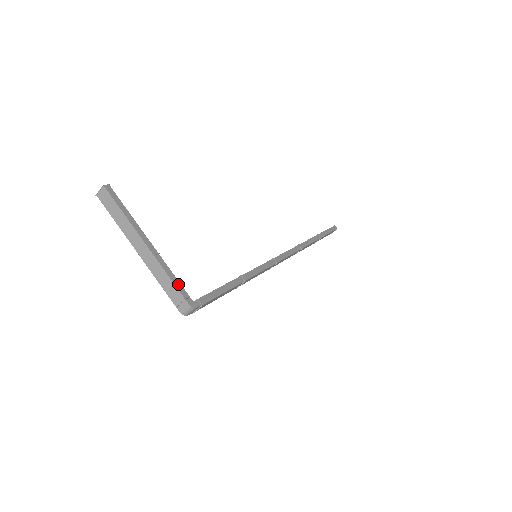
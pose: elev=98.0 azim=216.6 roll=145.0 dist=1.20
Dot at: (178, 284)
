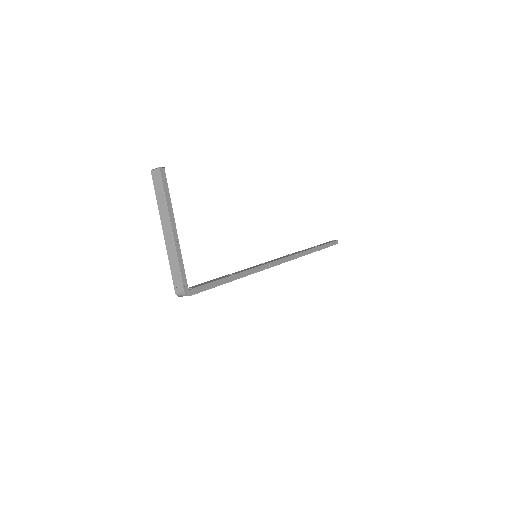
Dot at: (183, 272)
